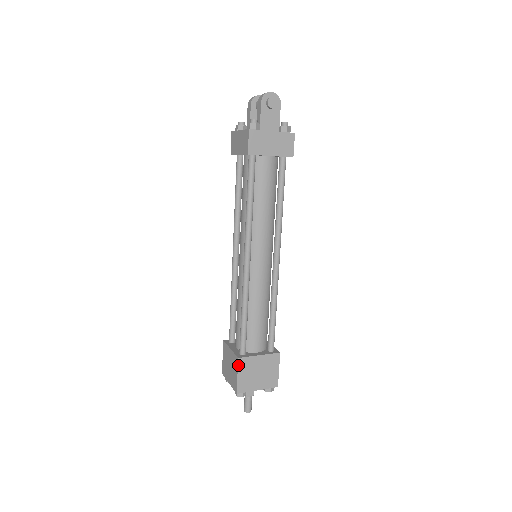
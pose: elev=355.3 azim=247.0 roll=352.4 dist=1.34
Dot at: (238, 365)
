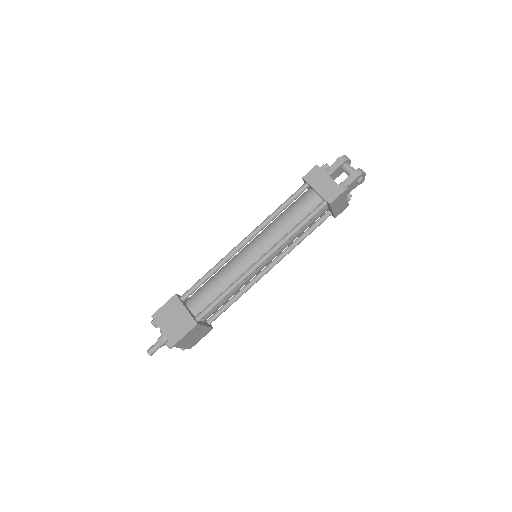
Dot at: (193, 328)
